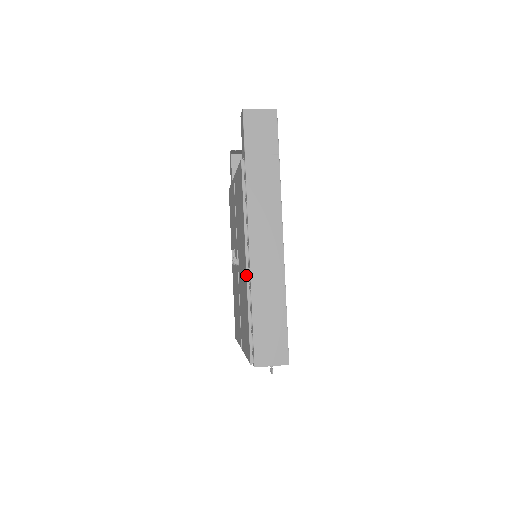
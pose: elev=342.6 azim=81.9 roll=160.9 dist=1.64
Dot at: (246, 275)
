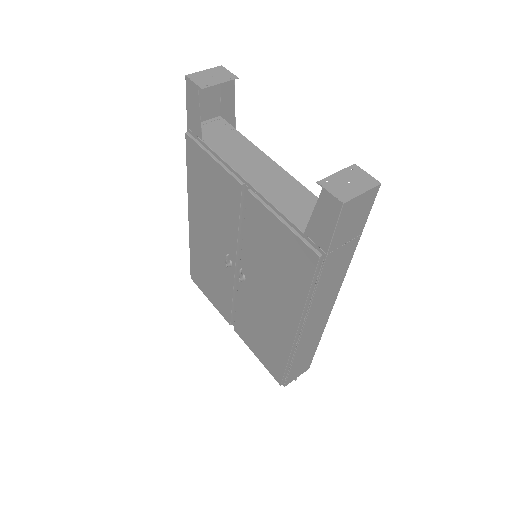
Dot at: (293, 343)
